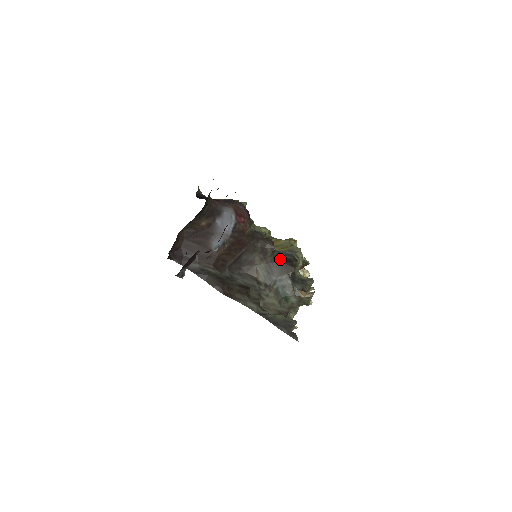
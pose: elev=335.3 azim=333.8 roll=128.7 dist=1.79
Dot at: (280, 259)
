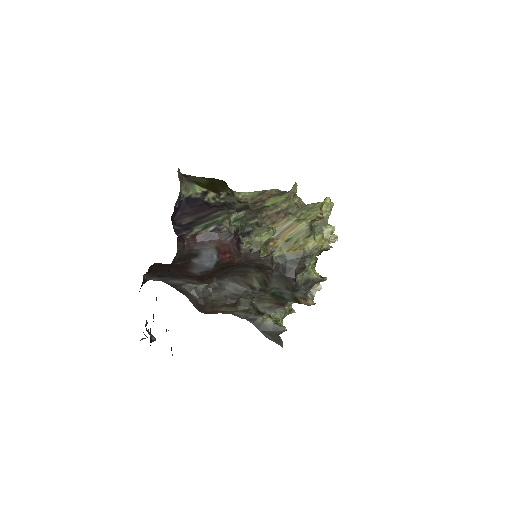
Dot at: (281, 271)
